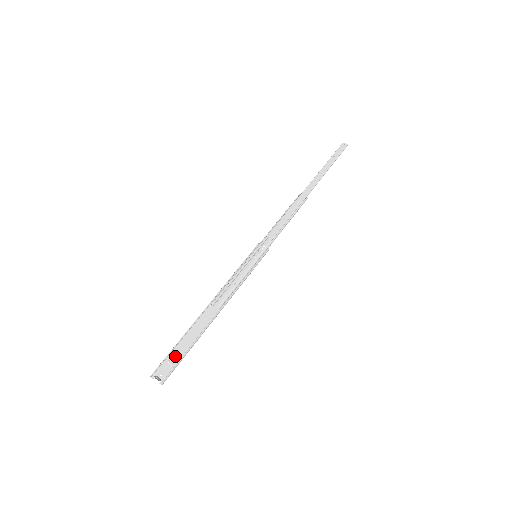
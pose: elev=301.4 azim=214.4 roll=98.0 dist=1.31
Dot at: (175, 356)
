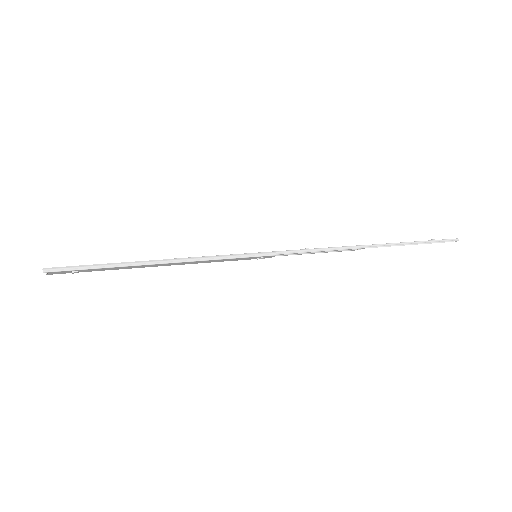
Dot at: (85, 270)
